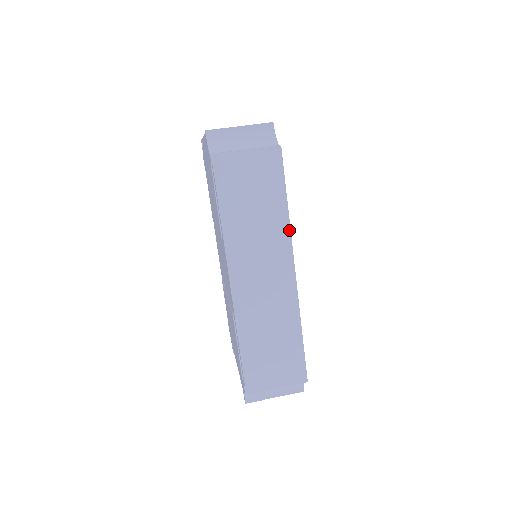
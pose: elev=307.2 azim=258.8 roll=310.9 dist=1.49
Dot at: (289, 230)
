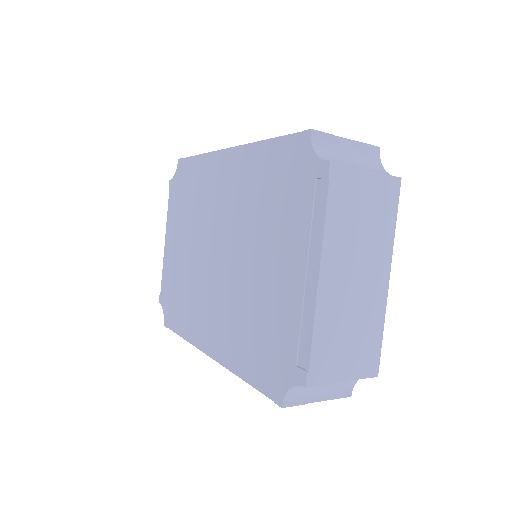
Dot at: occluded
